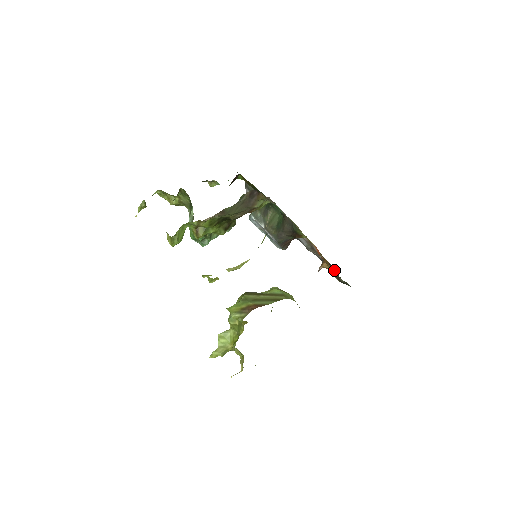
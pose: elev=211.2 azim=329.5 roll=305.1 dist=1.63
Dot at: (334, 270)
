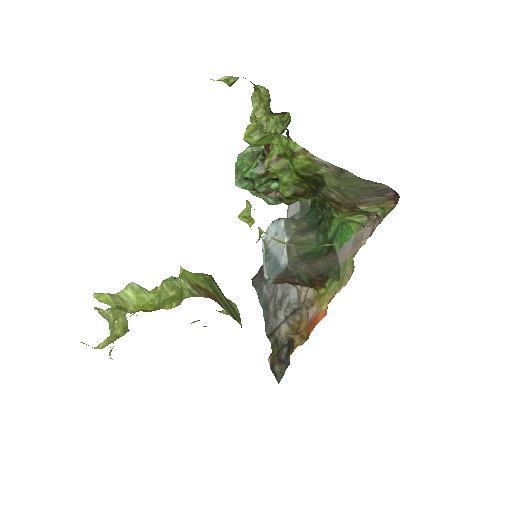
Dot at: (276, 352)
